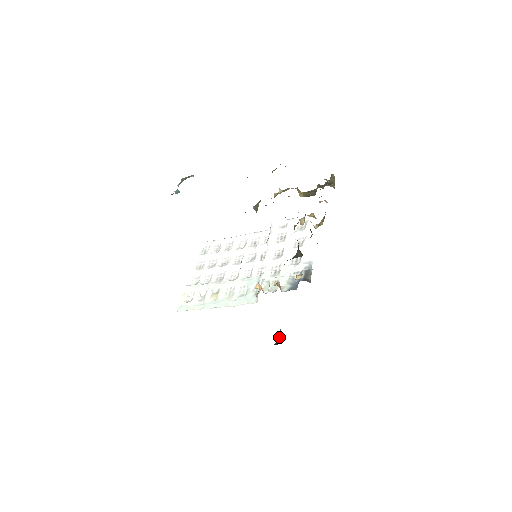
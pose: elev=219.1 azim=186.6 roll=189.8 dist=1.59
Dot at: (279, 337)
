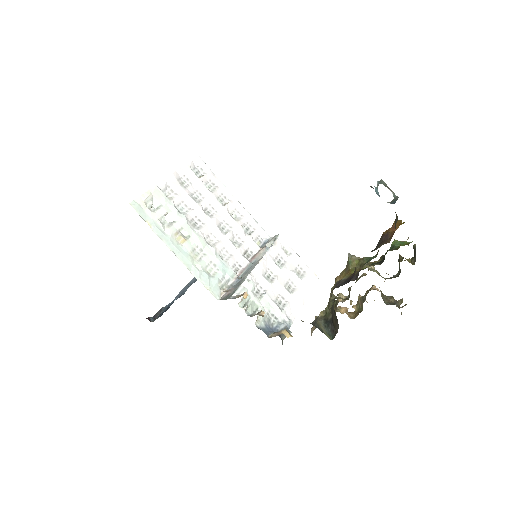
Dot at: (156, 314)
